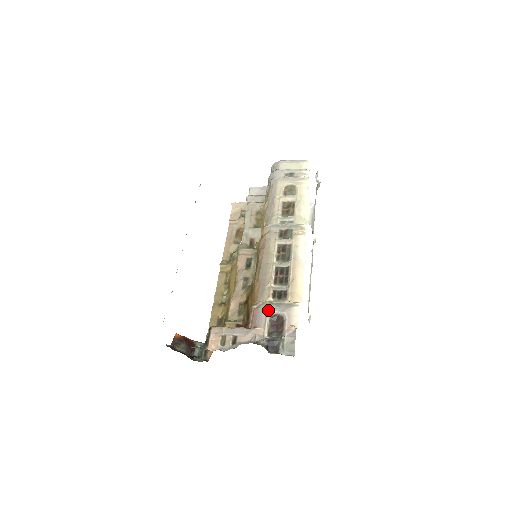
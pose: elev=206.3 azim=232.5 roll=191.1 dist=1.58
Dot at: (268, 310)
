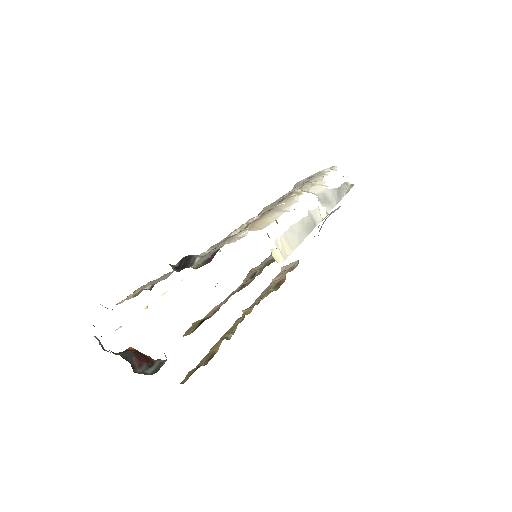
Dot at: (210, 250)
